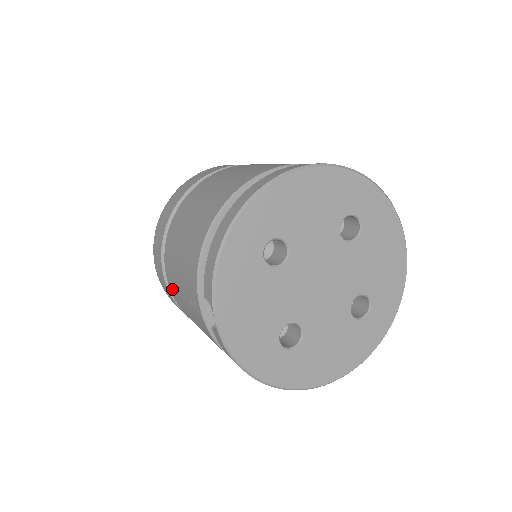
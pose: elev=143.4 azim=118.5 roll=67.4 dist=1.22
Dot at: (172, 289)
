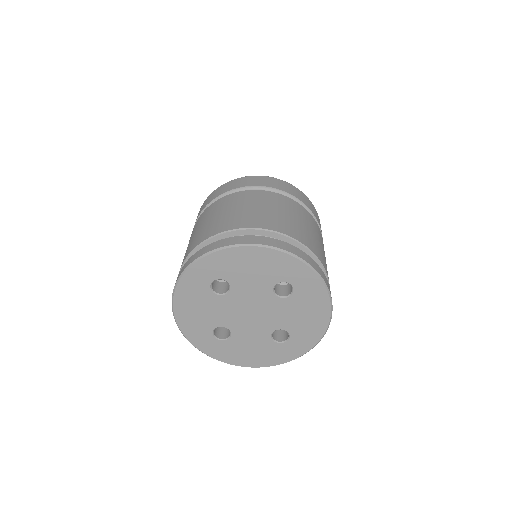
Dot at: occluded
